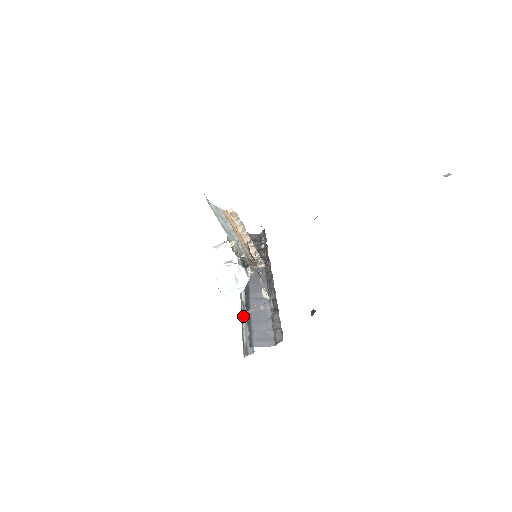
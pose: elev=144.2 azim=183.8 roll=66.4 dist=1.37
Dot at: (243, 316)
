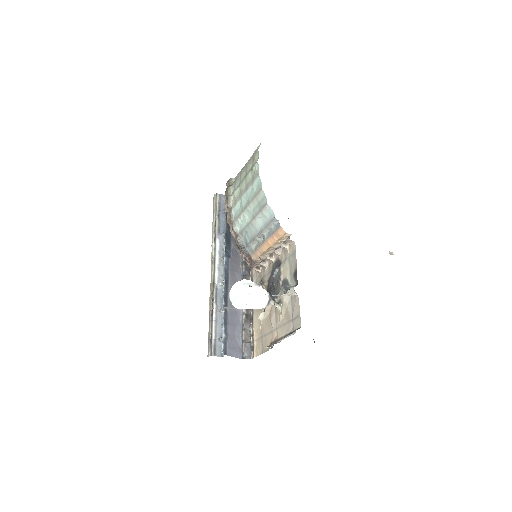
Dot at: (215, 304)
